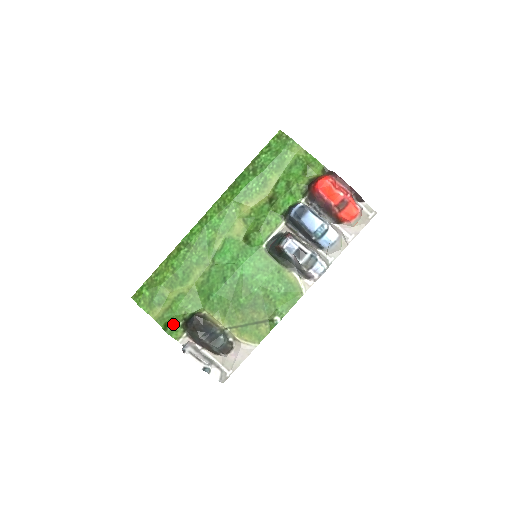
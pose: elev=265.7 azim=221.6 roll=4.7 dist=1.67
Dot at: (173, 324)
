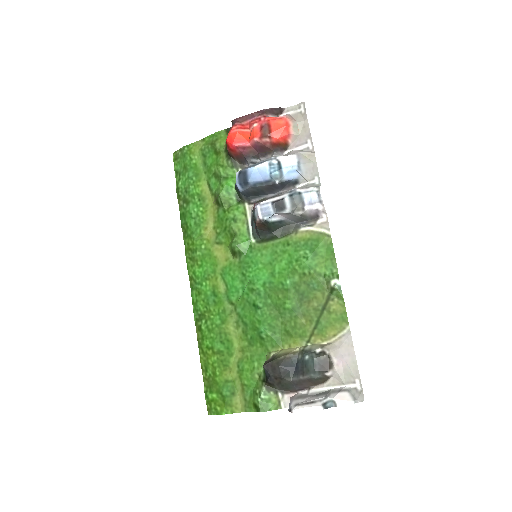
Dot at: (258, 397)
